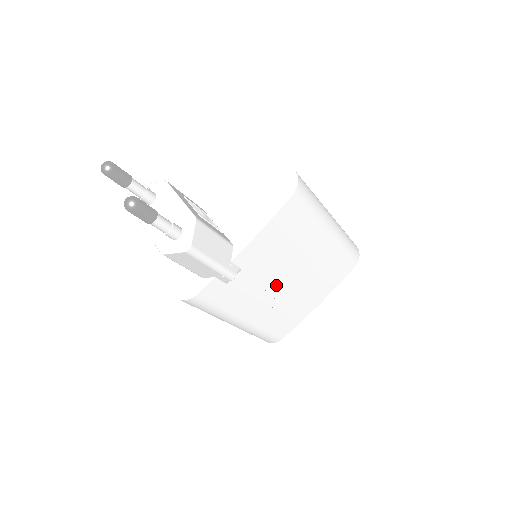
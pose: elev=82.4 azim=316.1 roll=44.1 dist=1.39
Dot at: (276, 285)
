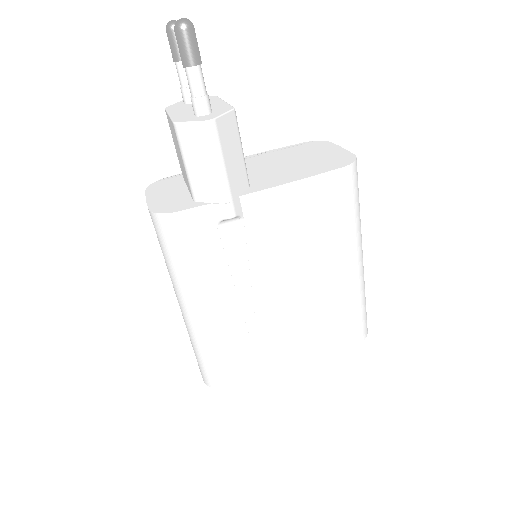
Dot at: (266, 285)
